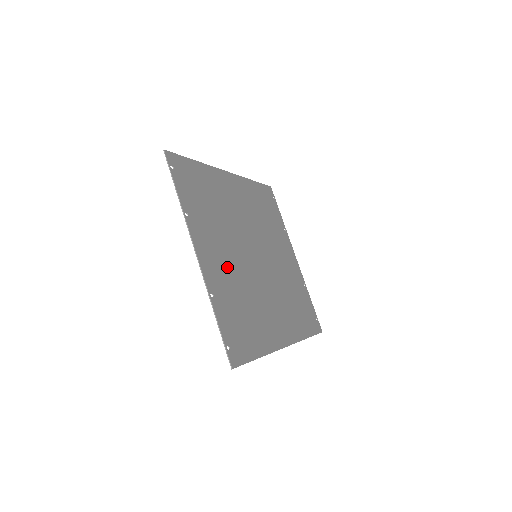
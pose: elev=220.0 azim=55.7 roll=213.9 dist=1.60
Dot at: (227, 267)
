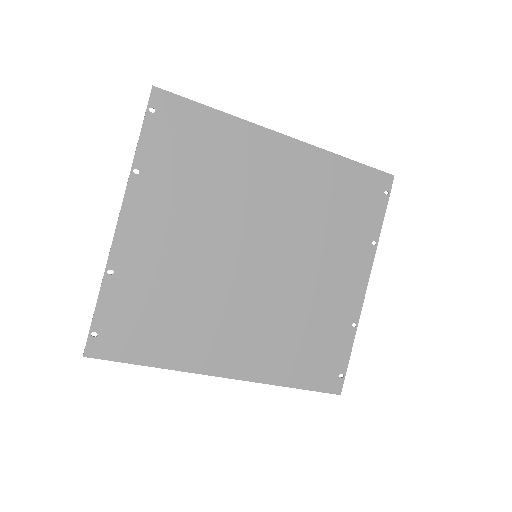
Dot at: (172, 251)
